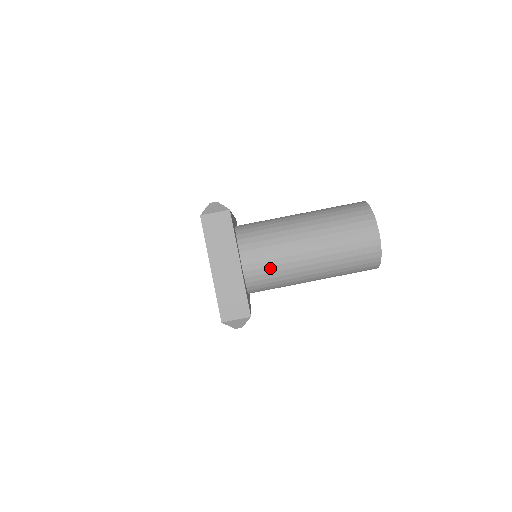
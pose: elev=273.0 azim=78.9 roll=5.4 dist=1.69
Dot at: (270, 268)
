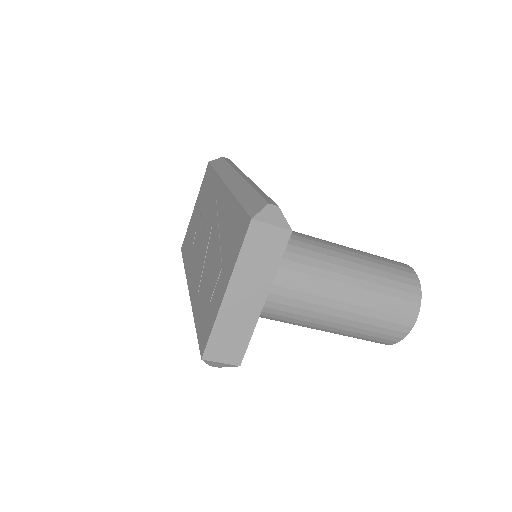
Dot at: (284, 306)
